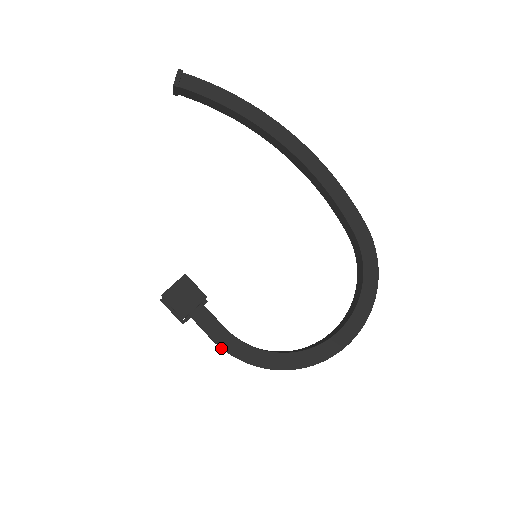
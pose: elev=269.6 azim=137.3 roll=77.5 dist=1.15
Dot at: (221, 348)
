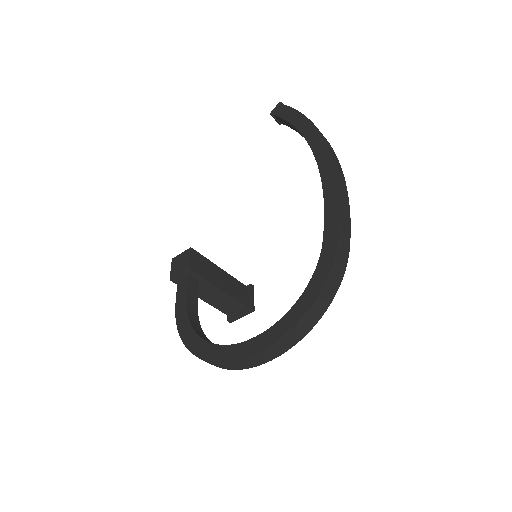
Dot at: occluded
